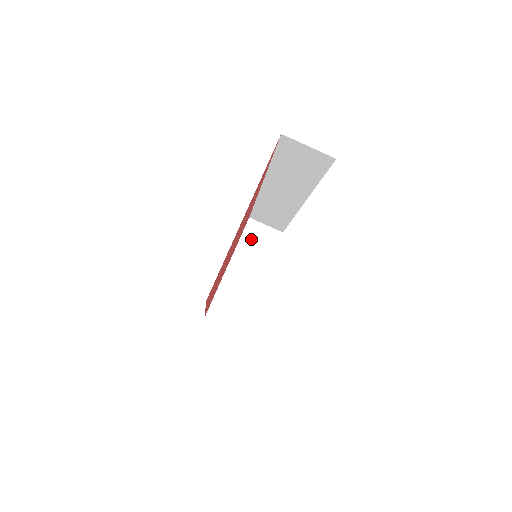
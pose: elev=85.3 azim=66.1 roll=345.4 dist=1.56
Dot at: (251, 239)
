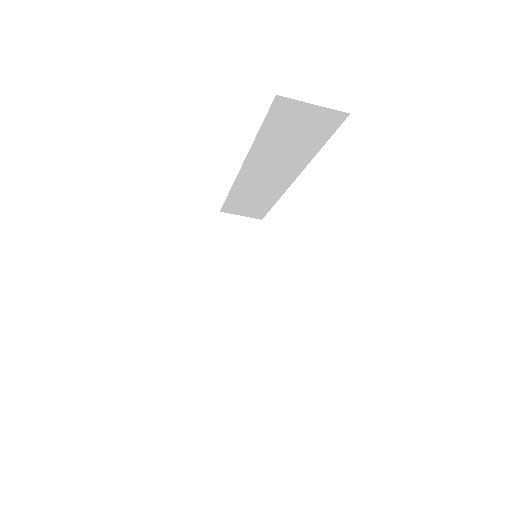
Dot at: (228, 236)
